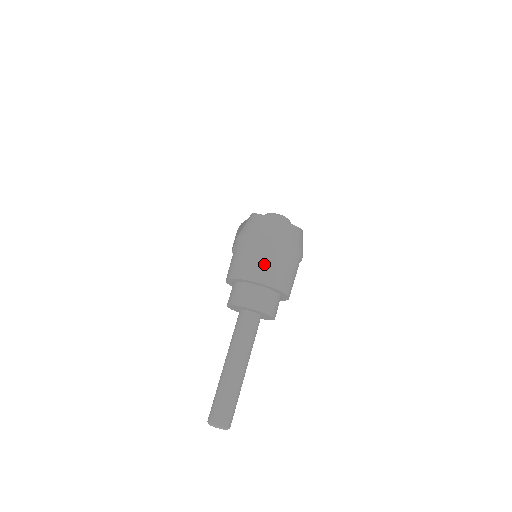
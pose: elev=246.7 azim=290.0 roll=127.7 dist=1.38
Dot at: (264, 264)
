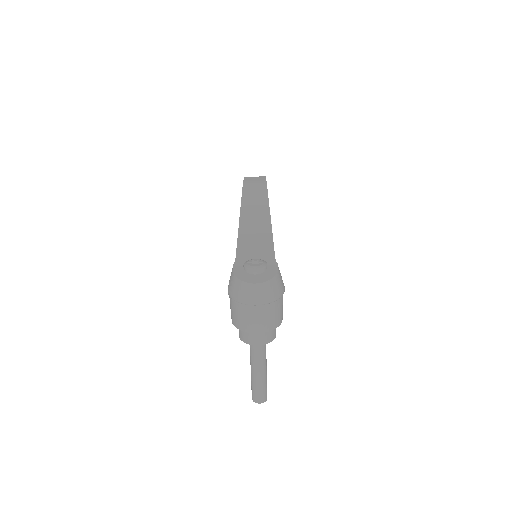
Dot at: (252, 320)
